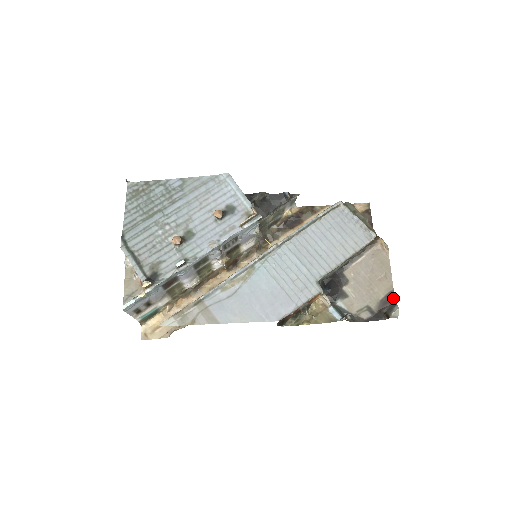
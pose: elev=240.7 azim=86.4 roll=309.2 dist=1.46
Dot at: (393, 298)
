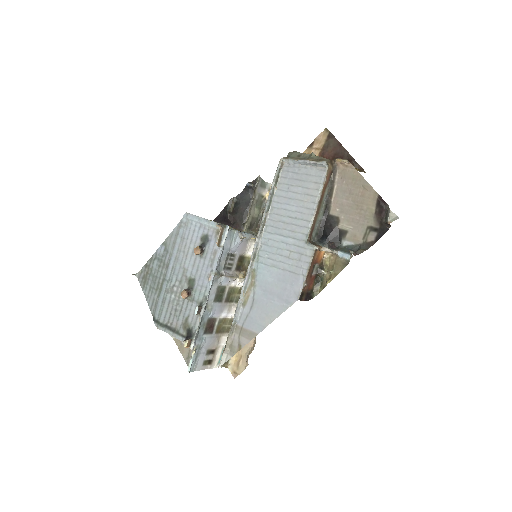
Dot at: (384, 203)
